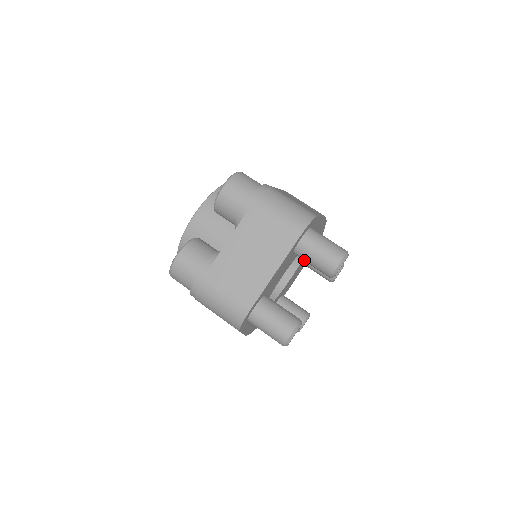
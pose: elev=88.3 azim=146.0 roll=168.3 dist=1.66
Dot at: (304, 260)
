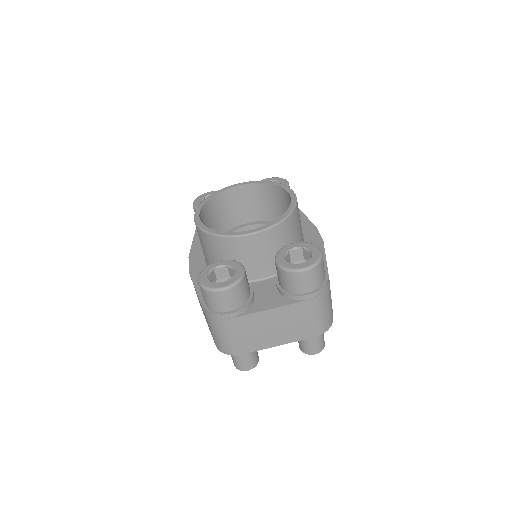
Dot at: occluded
